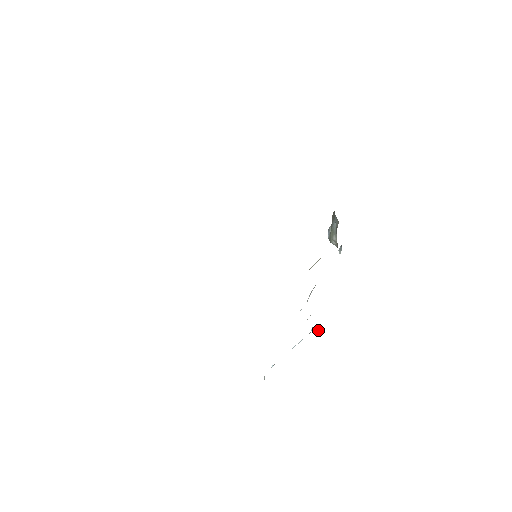
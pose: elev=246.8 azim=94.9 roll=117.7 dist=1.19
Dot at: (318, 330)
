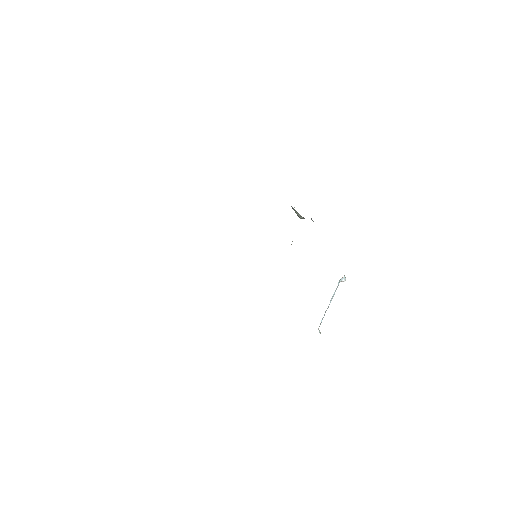
Dot at: (344, 279)
